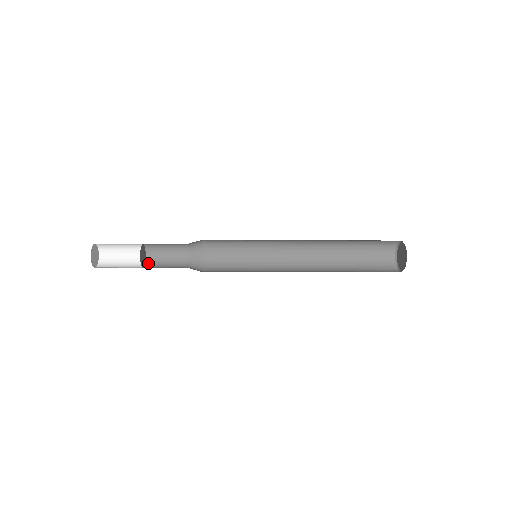
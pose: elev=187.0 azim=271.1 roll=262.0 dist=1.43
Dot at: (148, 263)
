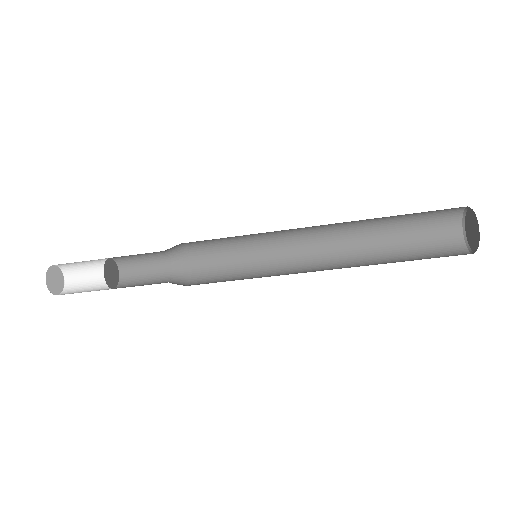
Dot at: (122, 279)
